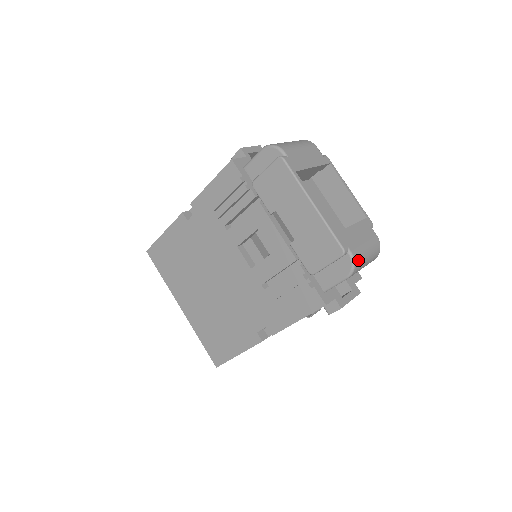
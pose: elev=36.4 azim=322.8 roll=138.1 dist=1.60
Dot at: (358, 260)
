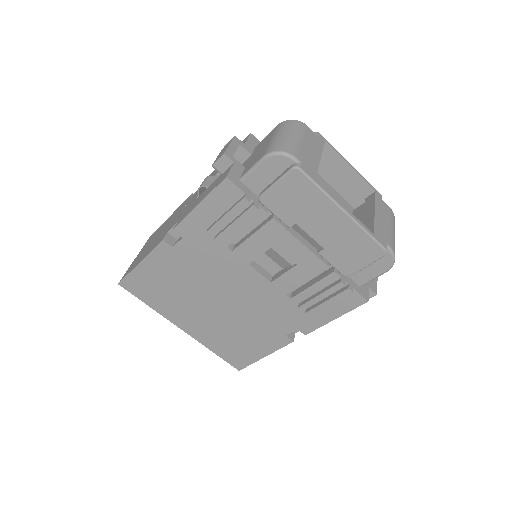
Dot at: occluded
